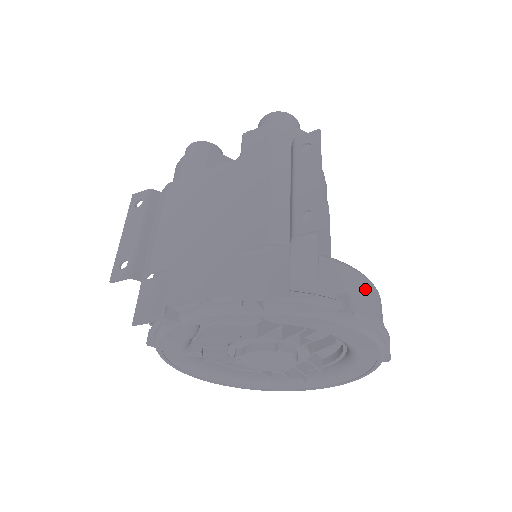
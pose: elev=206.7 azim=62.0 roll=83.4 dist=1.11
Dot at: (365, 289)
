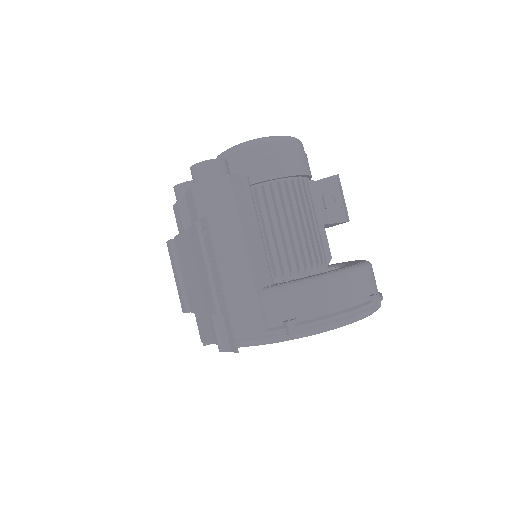
Dot at: (311, 297)
